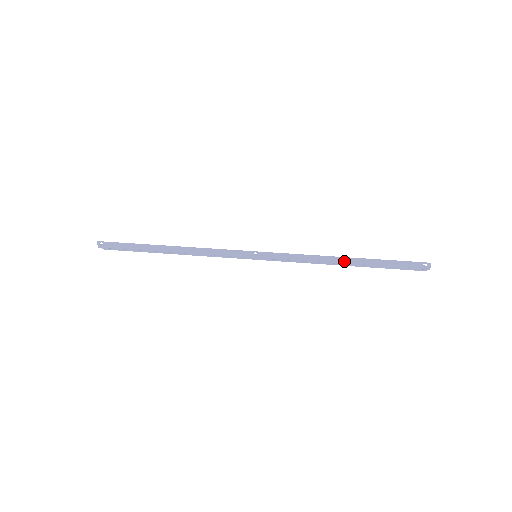
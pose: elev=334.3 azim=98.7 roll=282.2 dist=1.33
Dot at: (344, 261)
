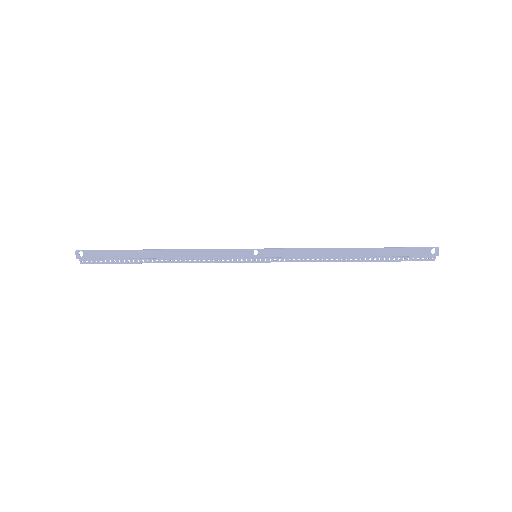
Dot at: (351, 253)
